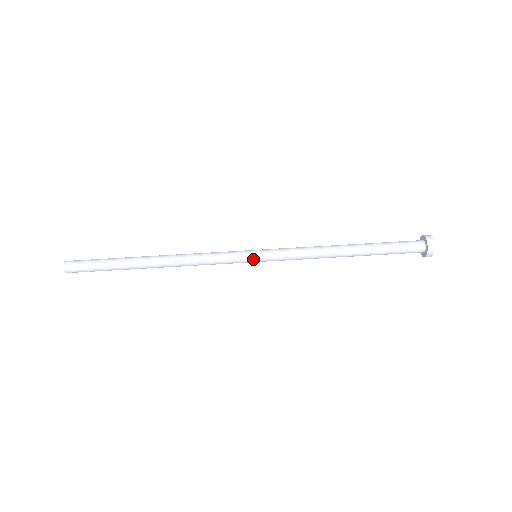
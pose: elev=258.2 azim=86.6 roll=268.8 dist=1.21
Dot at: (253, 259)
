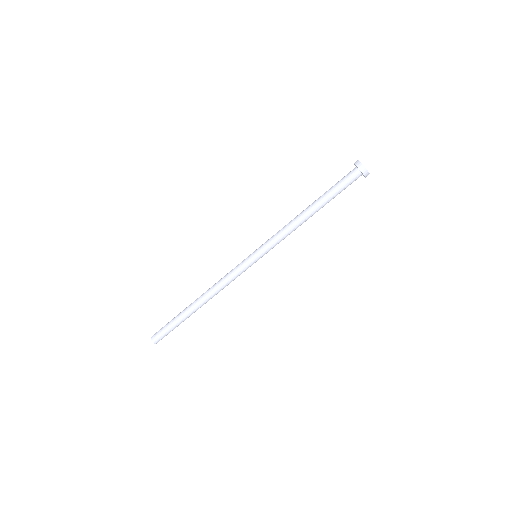
Dot at: (253, 258)
